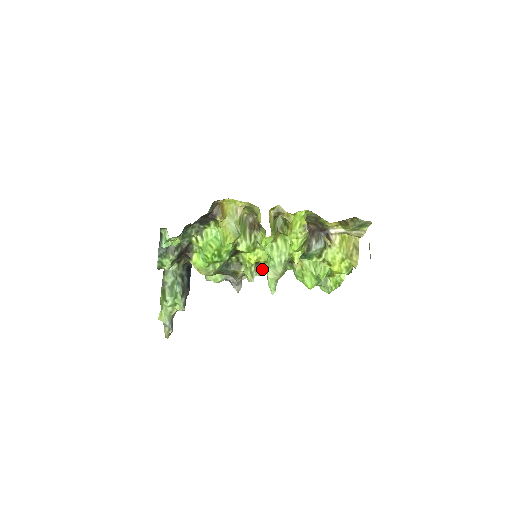
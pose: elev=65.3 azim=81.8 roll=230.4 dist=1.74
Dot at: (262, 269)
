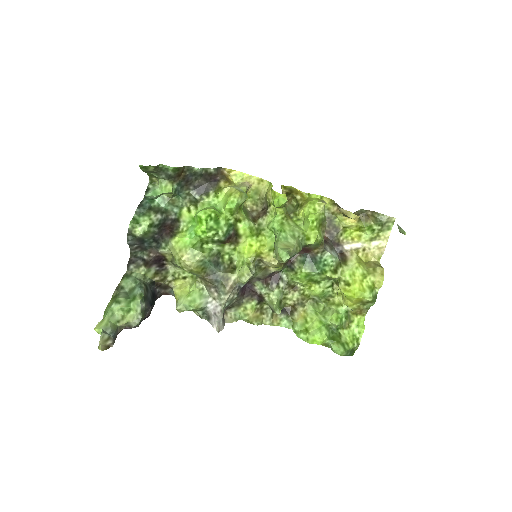
Dot at: (254, 312)
